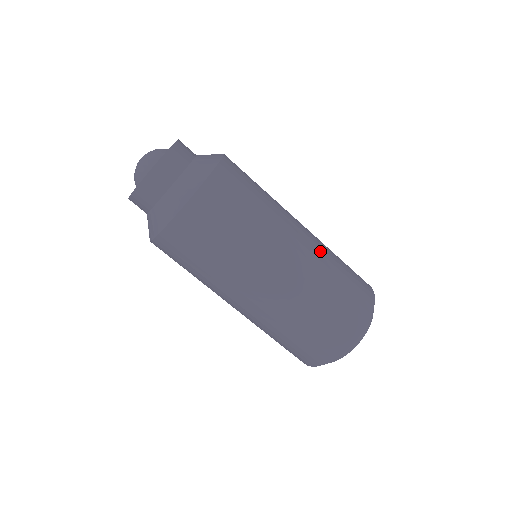
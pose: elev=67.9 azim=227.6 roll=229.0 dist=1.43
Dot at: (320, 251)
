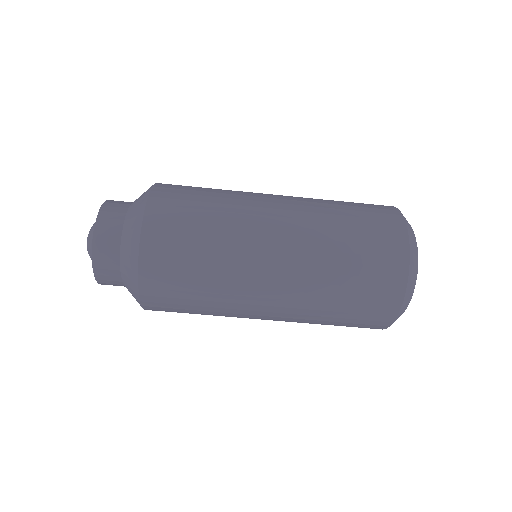
Dot at: (306, 198)
